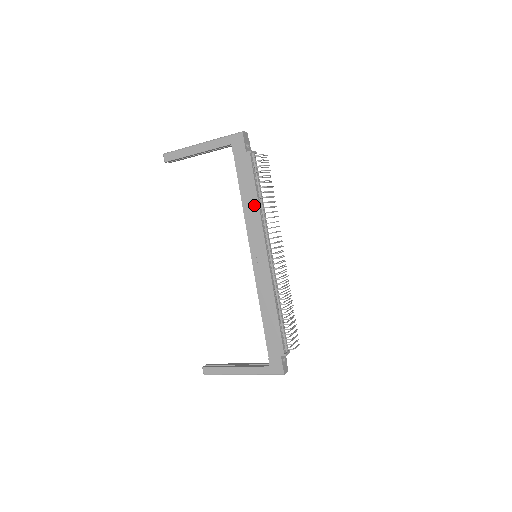
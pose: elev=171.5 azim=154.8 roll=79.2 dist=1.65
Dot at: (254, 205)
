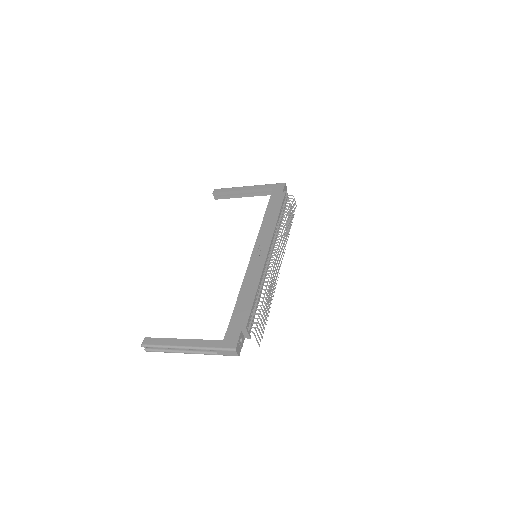
Dot at: (273, 220)
